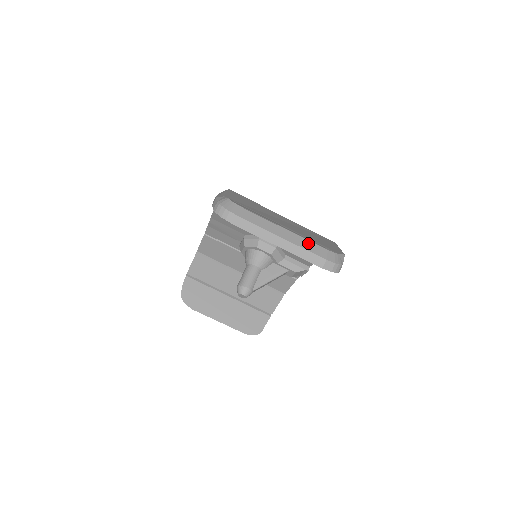
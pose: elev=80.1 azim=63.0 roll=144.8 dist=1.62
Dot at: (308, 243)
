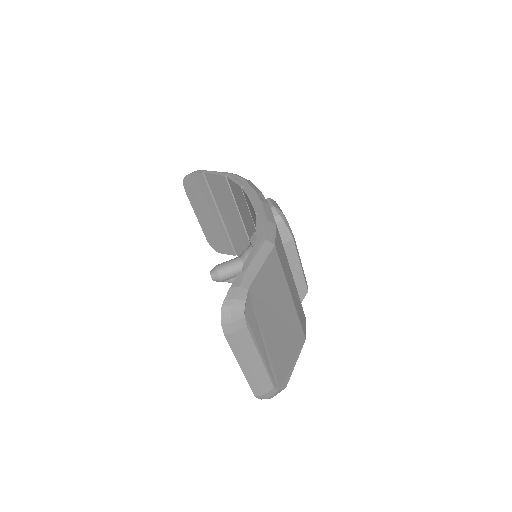
Dot at: (265, 377)
